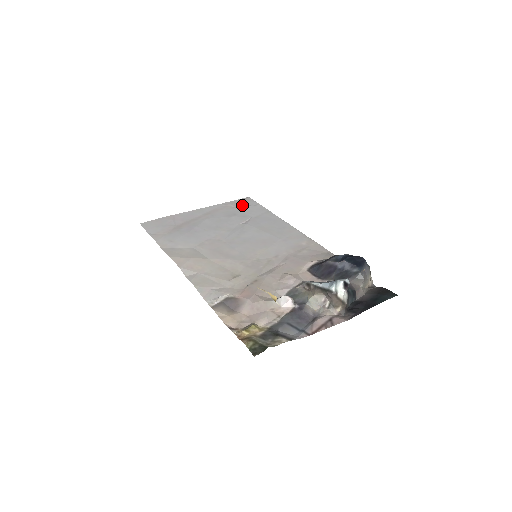
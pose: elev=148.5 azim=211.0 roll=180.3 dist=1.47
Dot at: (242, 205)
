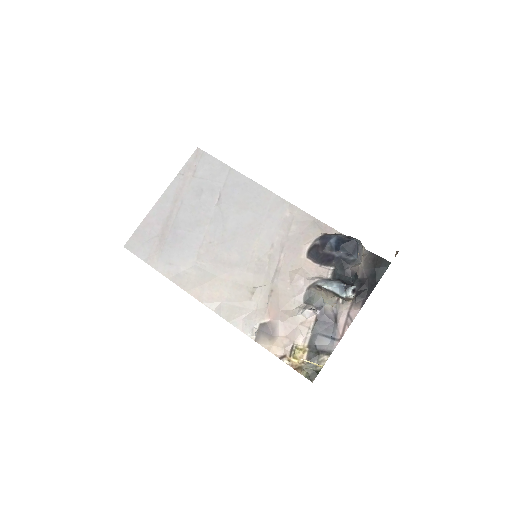
Dot at: (200, 168)
